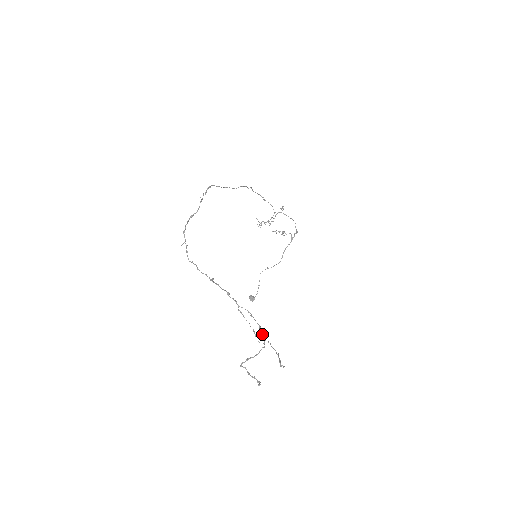
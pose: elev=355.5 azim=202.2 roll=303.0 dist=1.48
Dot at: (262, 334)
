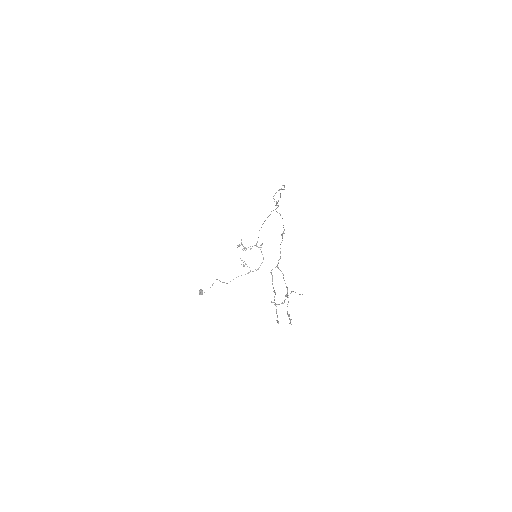
Dot at: occluded
